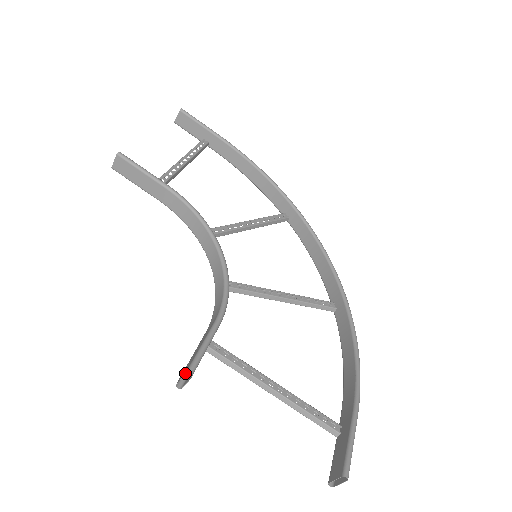
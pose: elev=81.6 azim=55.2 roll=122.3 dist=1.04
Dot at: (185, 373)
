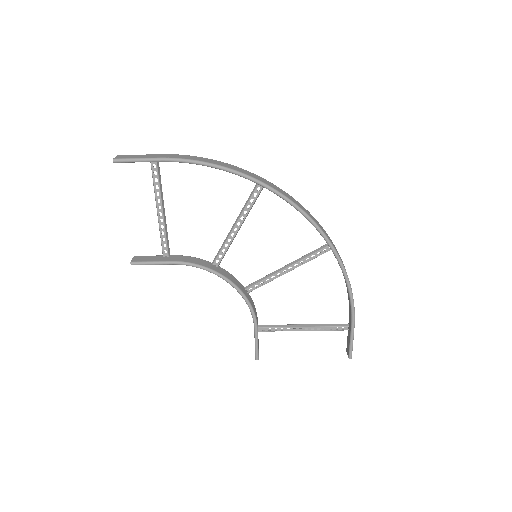
Dot at: (255, 359)
